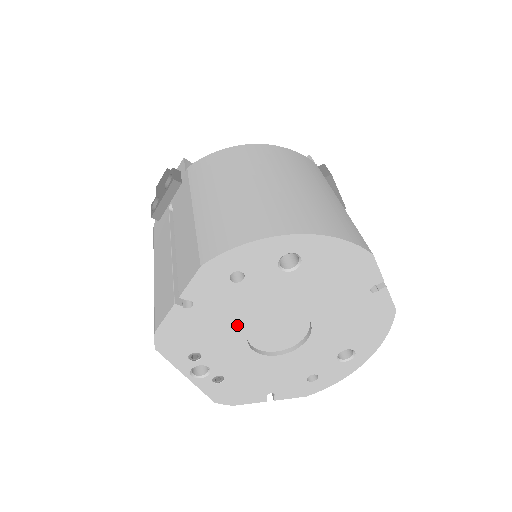
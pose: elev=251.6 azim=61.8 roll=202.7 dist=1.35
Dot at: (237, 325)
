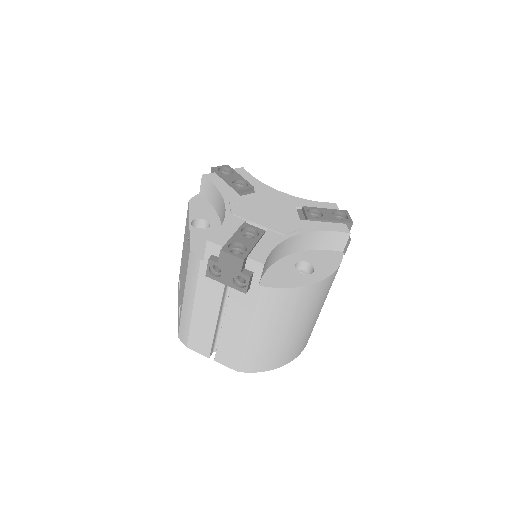
Dot at: occluded
